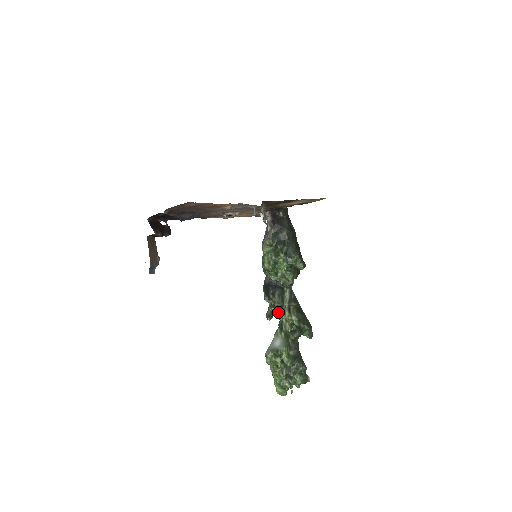
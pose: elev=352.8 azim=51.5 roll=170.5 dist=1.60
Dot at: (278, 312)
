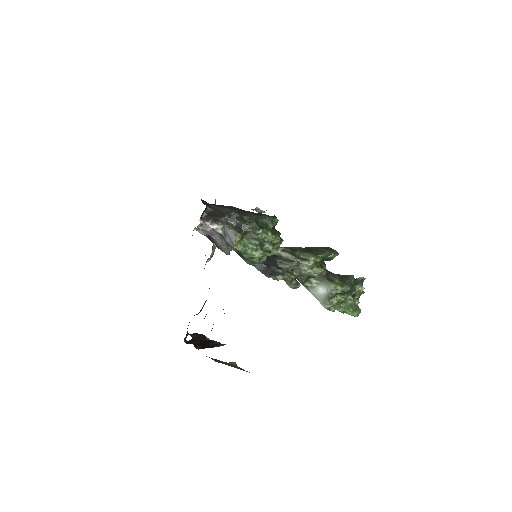
Dot at: (298, 273)
